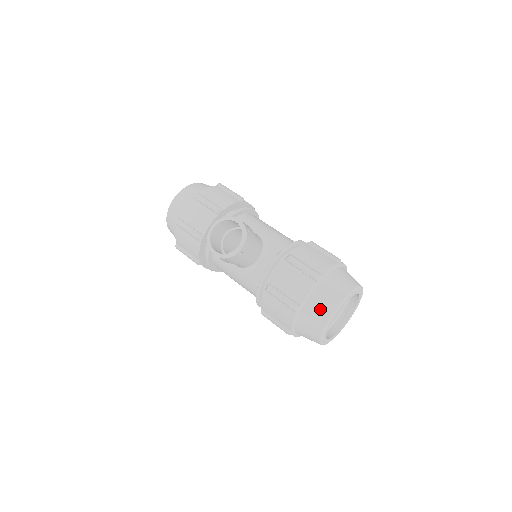
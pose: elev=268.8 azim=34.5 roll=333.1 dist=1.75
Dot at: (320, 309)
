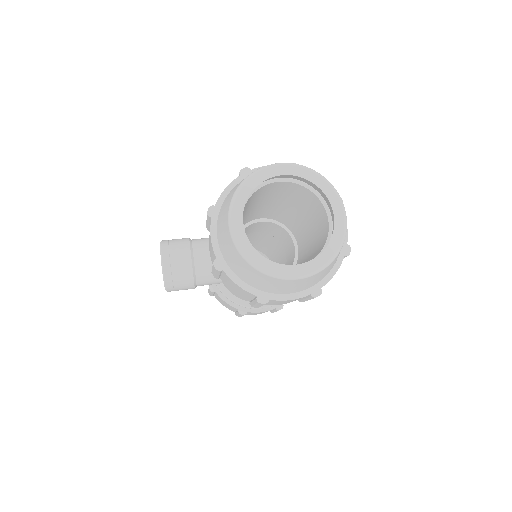
Dot at: (225, 240)
